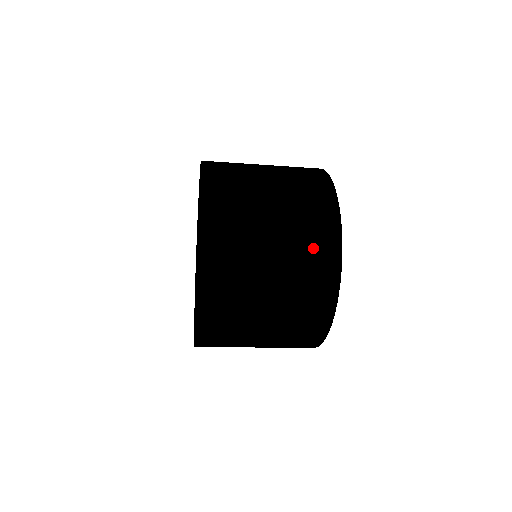
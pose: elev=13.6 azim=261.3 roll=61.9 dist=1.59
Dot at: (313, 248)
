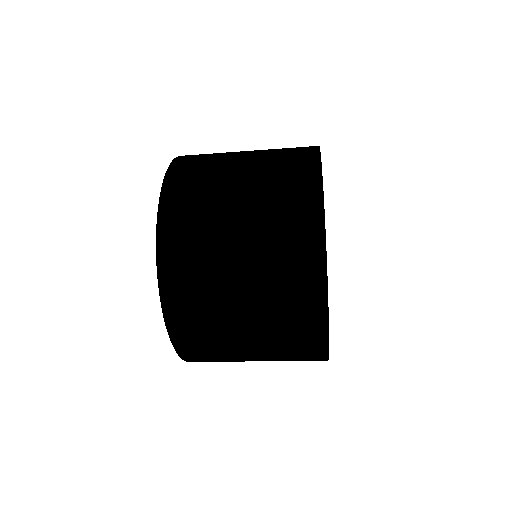
Dot at: (287, 211)
